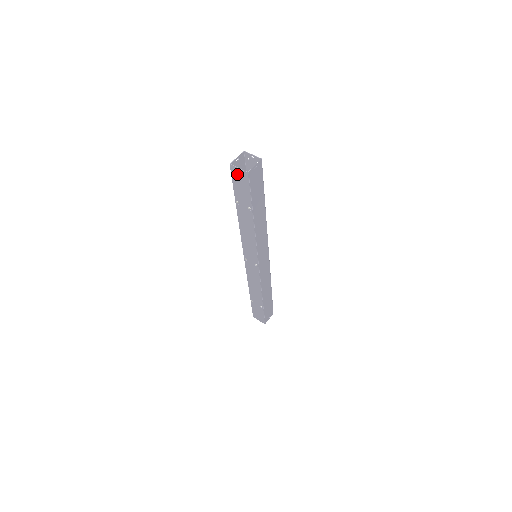
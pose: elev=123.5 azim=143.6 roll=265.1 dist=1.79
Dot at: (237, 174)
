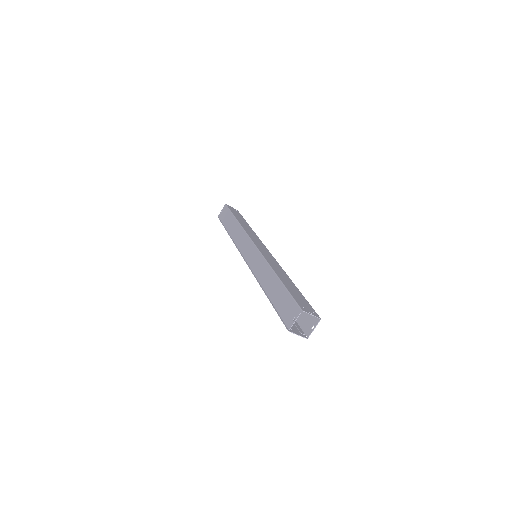
Dot at: (292, 329)
